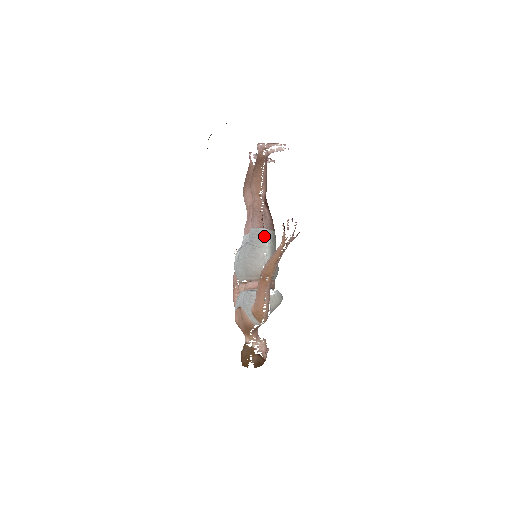
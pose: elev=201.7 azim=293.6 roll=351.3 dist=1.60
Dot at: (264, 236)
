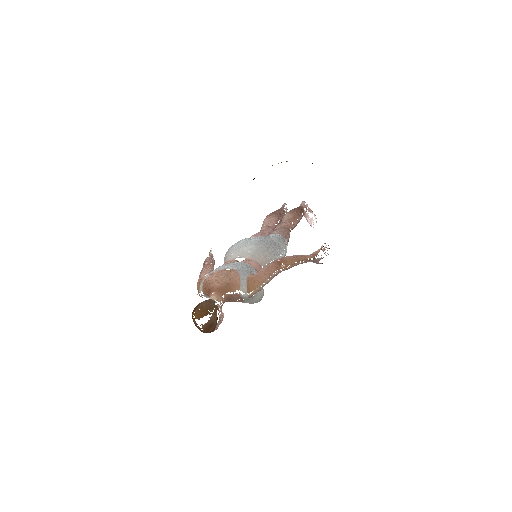
Dot at: (286, 245)
